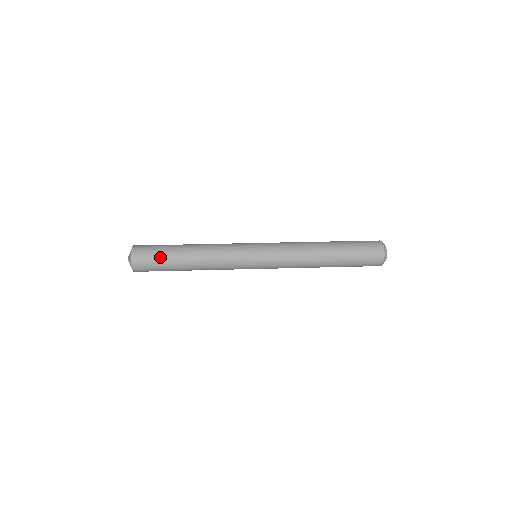
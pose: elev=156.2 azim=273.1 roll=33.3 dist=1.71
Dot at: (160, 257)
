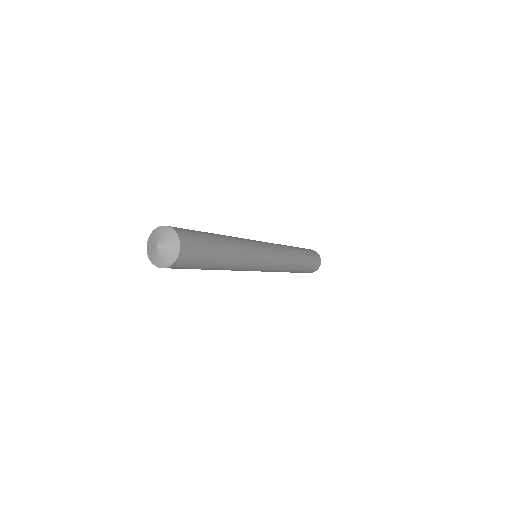
Dot at: (197, 231)
